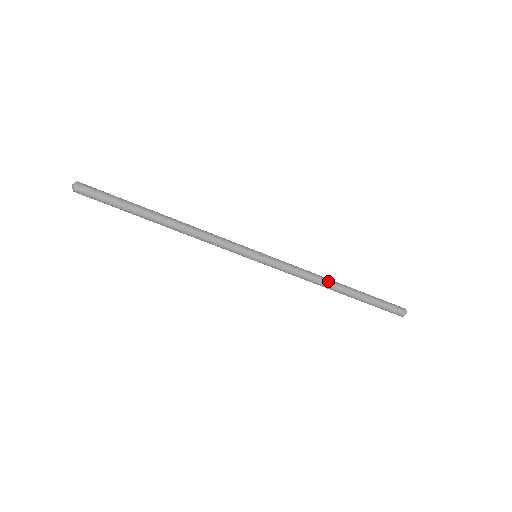
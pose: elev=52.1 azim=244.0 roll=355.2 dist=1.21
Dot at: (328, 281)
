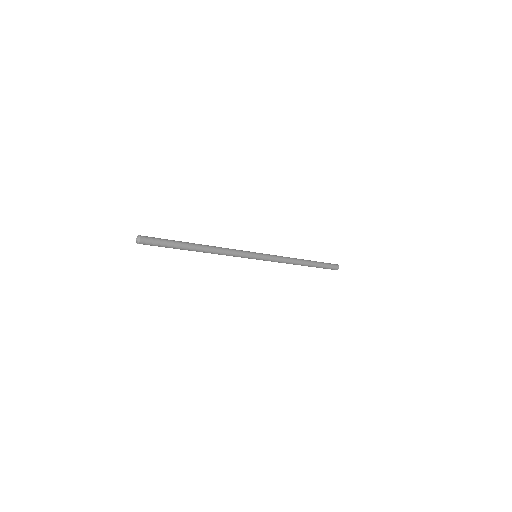
Dot at: (298, 260)
